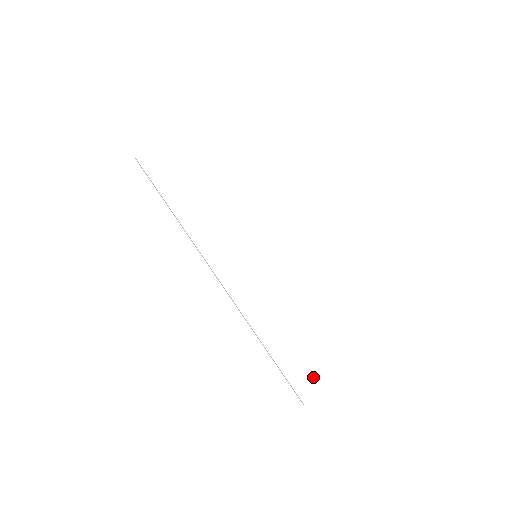
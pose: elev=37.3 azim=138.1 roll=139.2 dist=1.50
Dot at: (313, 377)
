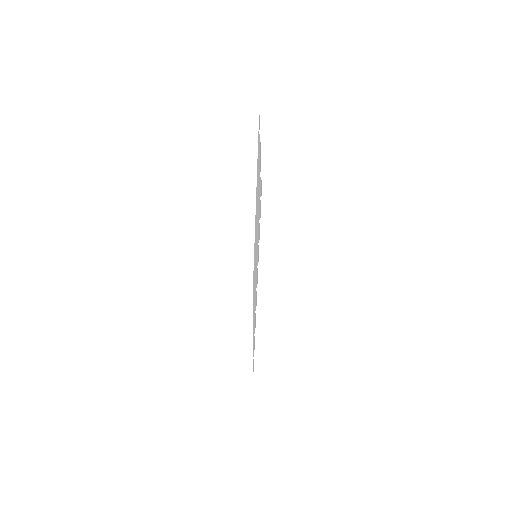
Dot at: occluded
